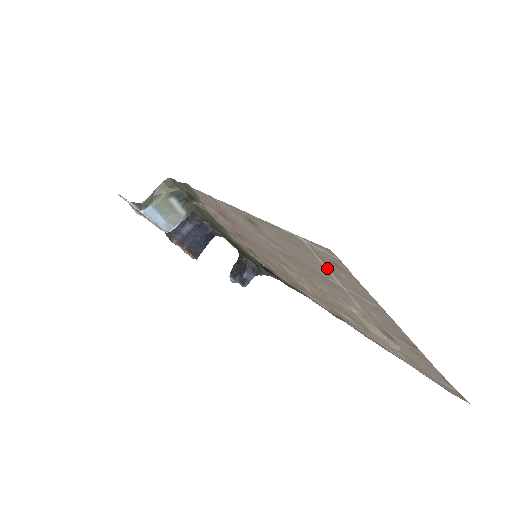
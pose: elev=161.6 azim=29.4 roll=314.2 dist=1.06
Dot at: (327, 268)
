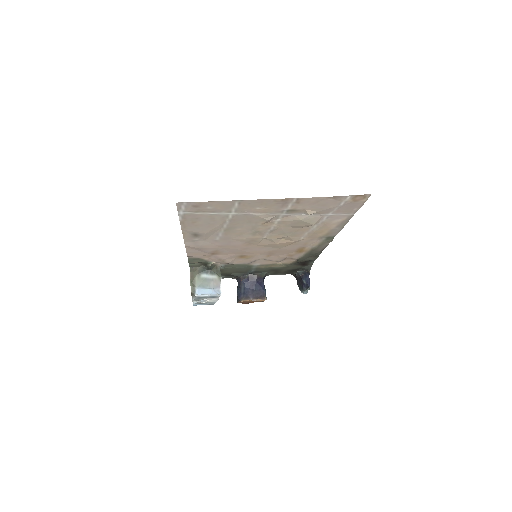
Dot at: (211, 213)
